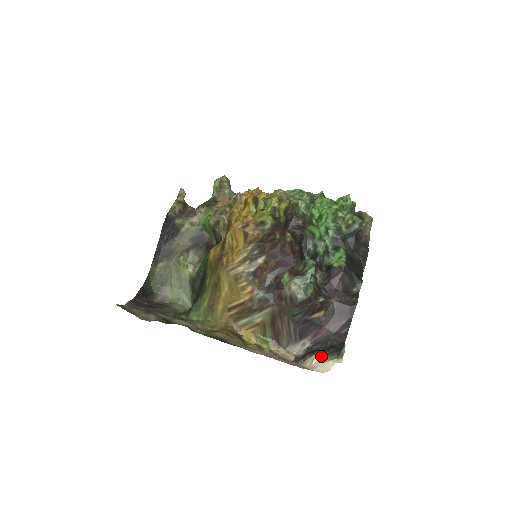
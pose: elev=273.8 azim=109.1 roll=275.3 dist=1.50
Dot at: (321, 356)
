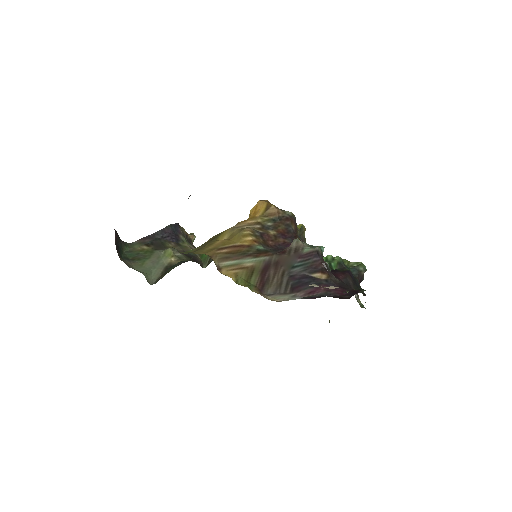
Dot at: occluded
